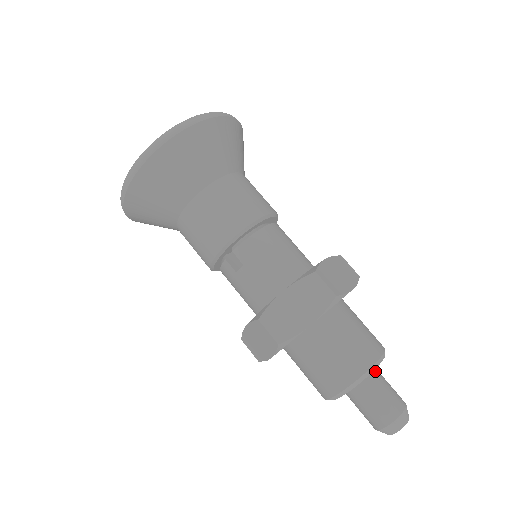
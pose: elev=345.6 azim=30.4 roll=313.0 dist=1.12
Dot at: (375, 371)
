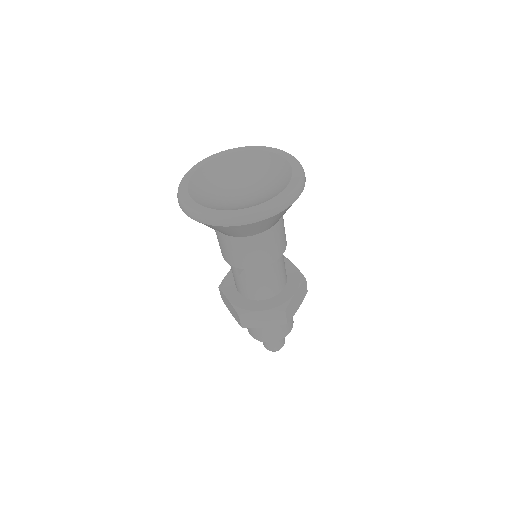
Dot at: occluded
